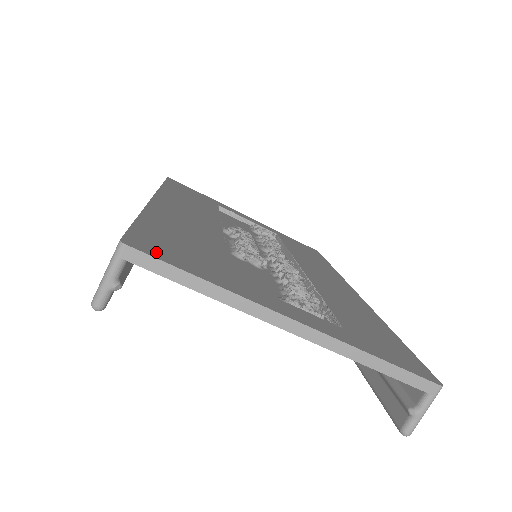
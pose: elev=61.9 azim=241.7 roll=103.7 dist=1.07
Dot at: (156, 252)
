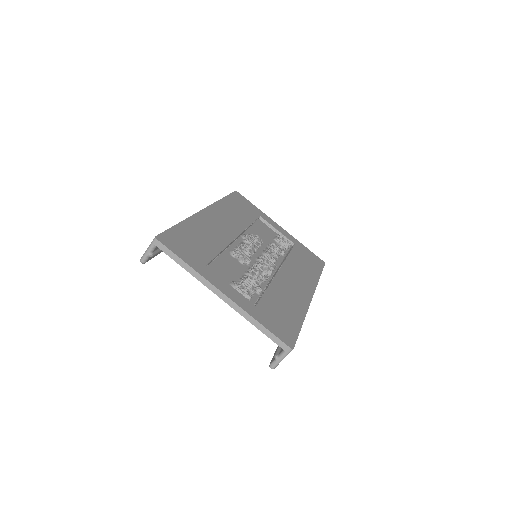
Dot at: (170, 245)
